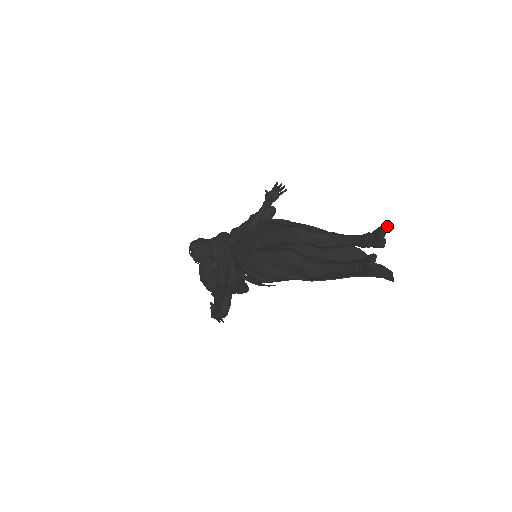
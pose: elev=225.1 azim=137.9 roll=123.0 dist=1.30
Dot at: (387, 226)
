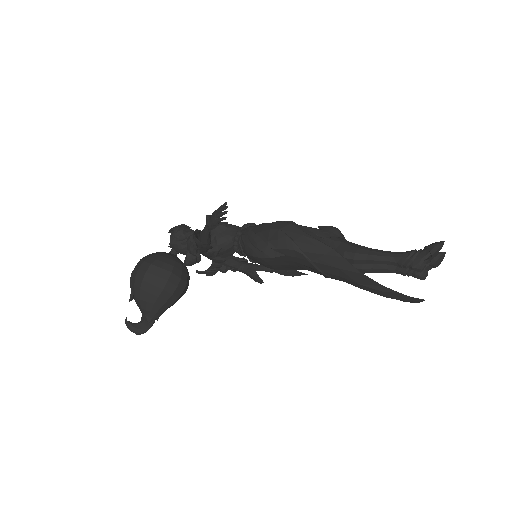
Dot at: occluded
